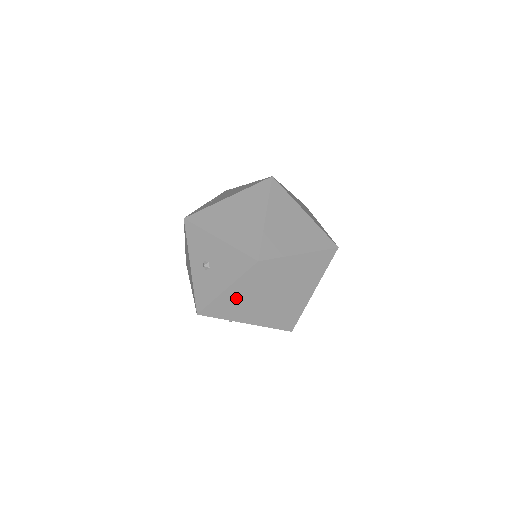
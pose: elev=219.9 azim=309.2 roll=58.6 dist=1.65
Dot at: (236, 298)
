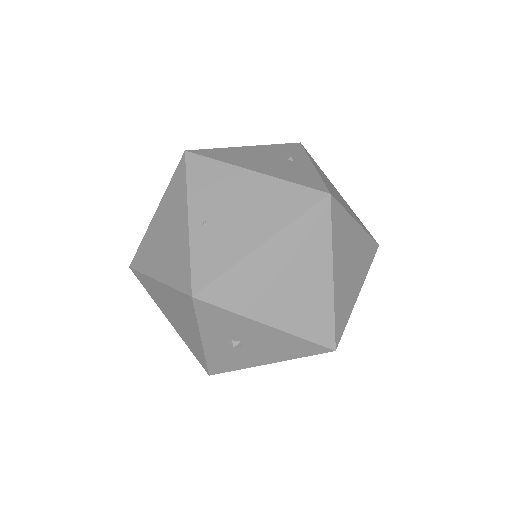
Dot at: occluded
